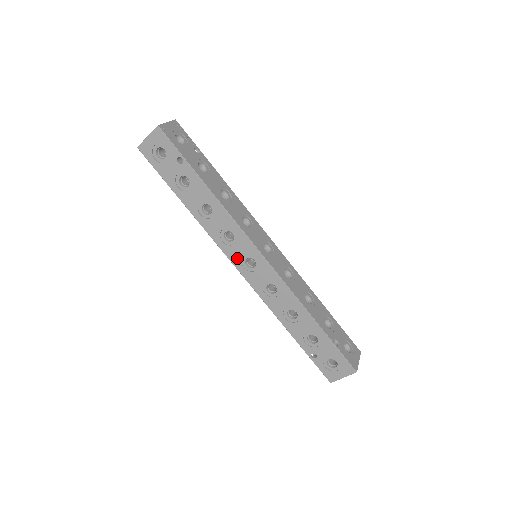
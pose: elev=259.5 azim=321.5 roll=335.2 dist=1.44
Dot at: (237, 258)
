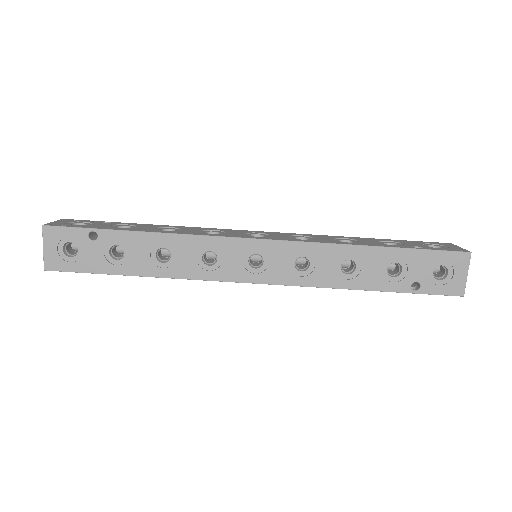
Dot at: (239, 271)
